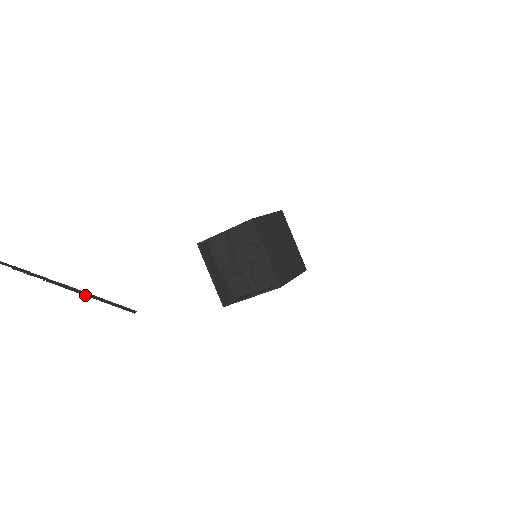
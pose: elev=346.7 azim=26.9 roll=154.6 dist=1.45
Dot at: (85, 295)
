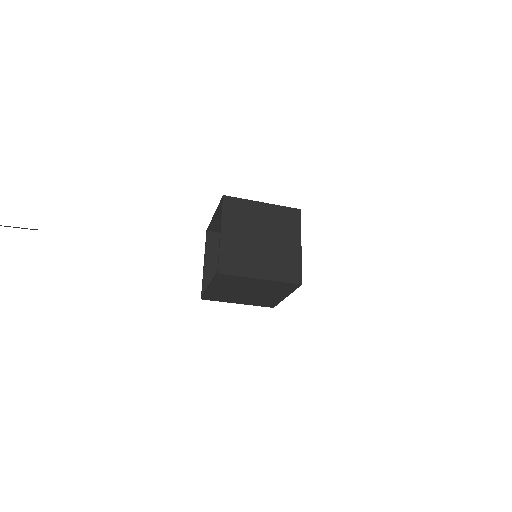
Dot at: out of frame
